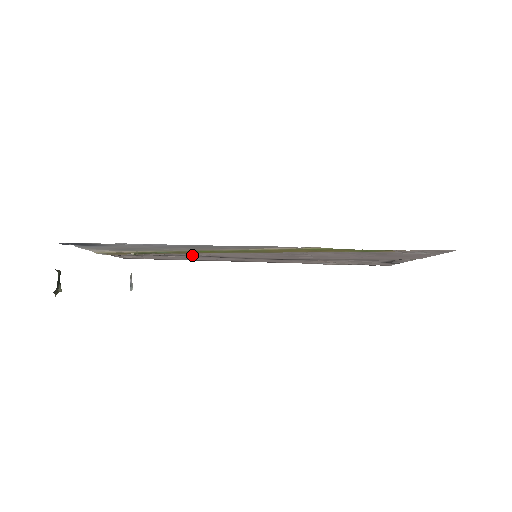
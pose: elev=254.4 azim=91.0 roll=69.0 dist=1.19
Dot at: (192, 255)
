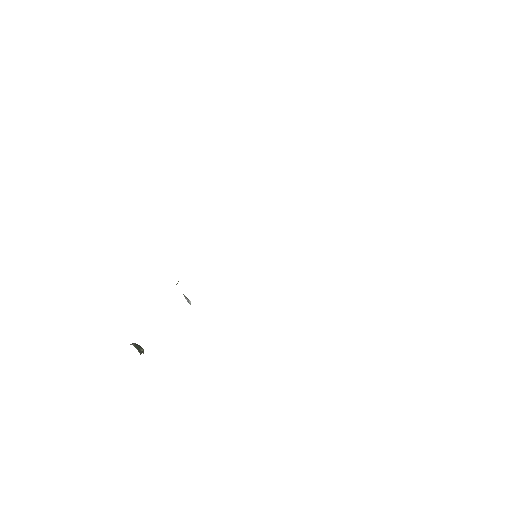
Dot at: occluded
